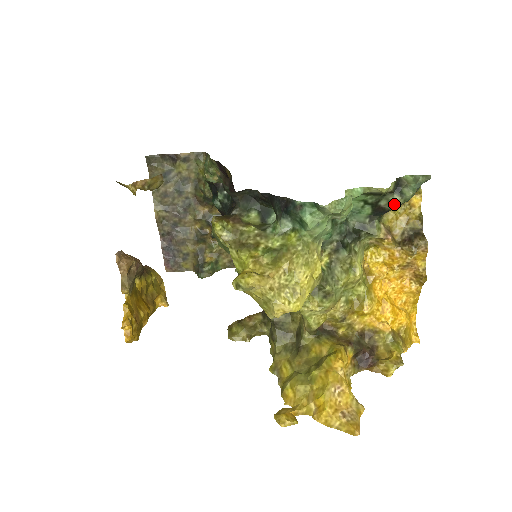
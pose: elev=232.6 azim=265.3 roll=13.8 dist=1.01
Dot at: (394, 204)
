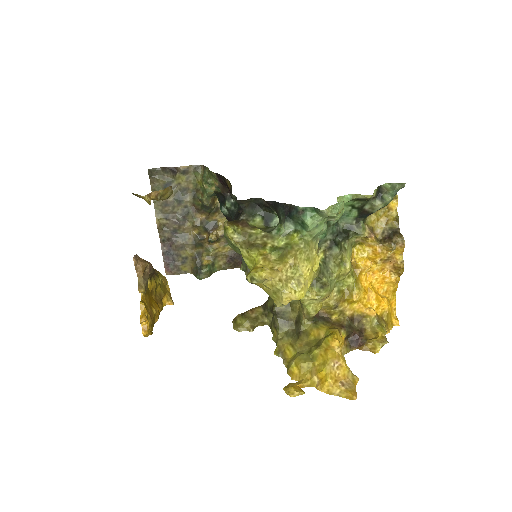
Dot at: (376, 208)
